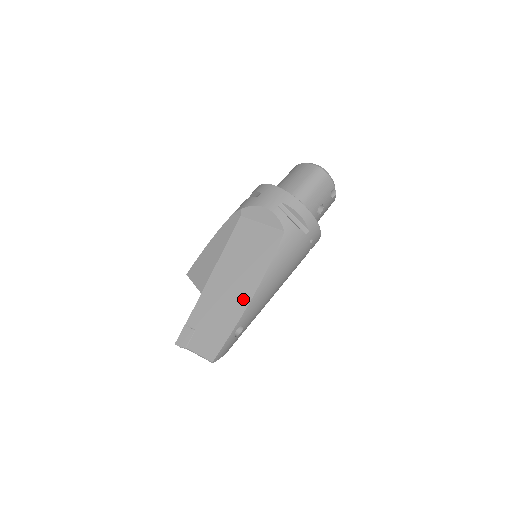
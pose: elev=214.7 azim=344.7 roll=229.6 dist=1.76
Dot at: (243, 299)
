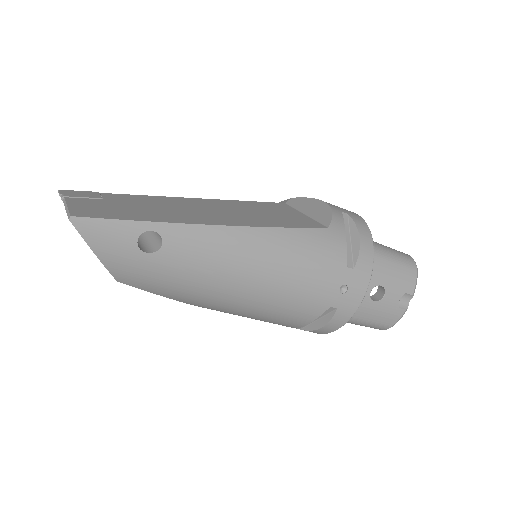
Dot at: (203, 219)
